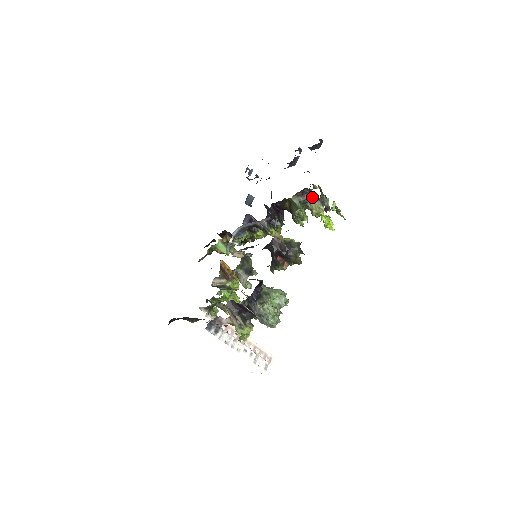
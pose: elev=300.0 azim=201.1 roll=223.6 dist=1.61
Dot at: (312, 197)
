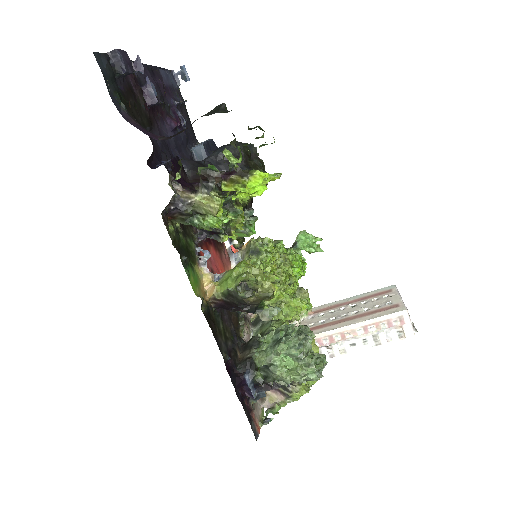
Dot at: (187, 200)
